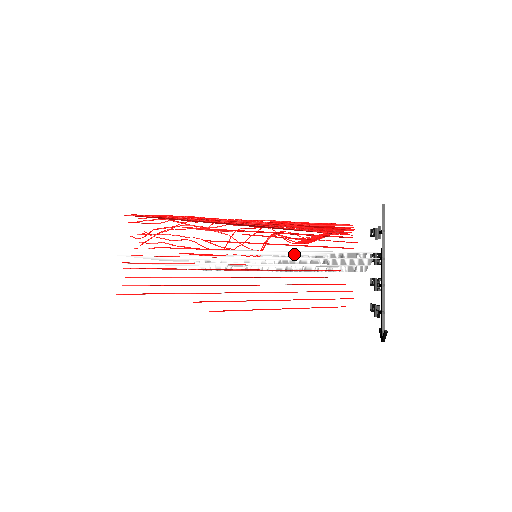
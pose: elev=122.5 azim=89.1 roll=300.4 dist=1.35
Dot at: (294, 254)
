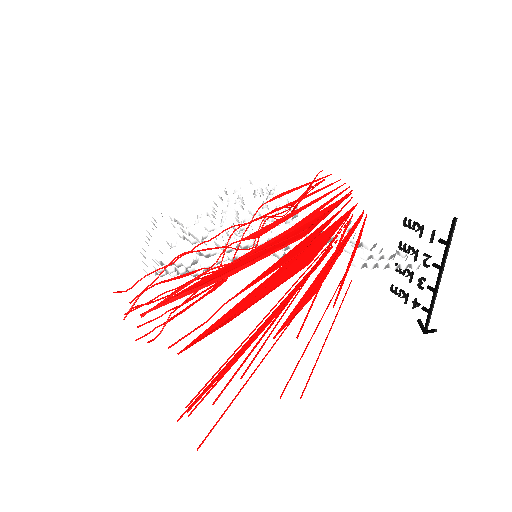
Dot at: occluded
